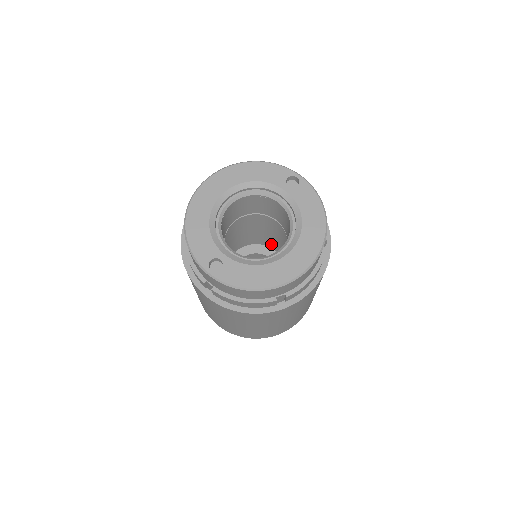
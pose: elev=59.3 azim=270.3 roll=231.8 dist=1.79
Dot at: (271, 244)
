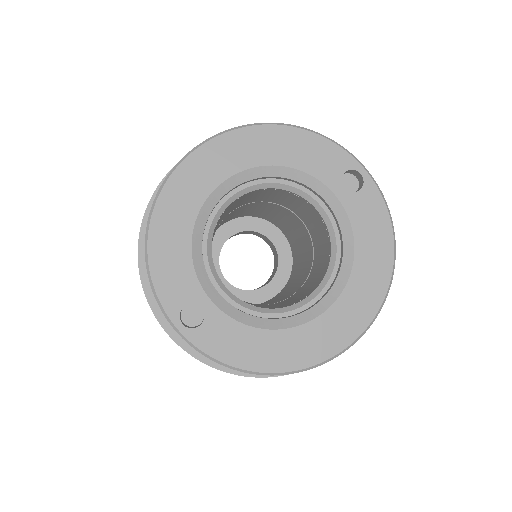
Dot at: (279, 225)
